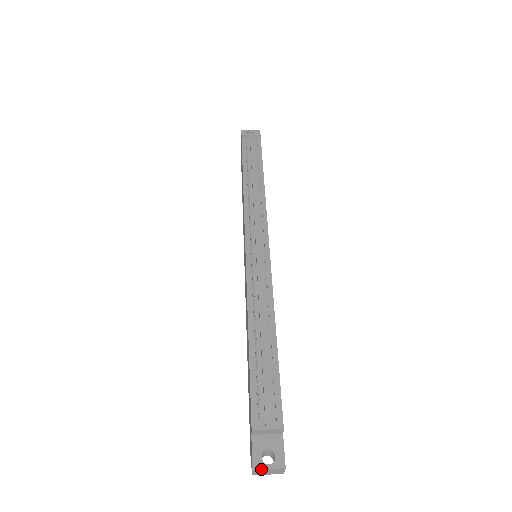
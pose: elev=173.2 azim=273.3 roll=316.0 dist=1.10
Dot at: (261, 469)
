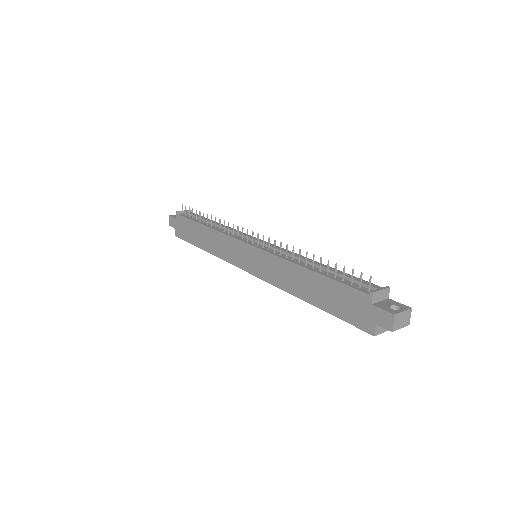
Dot at: (399, 313)
